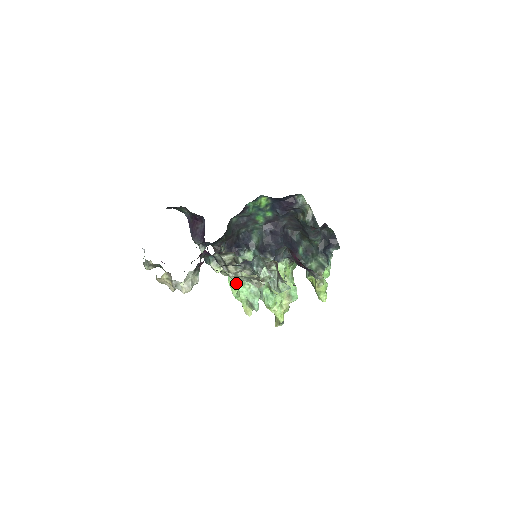
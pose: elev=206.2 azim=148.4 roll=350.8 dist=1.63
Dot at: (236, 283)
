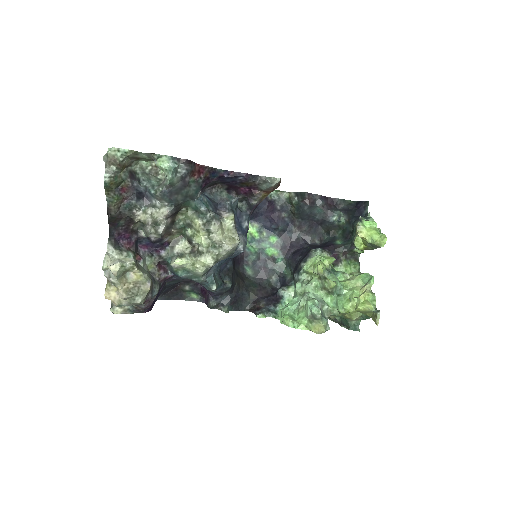
Dot at: (285, 315)
